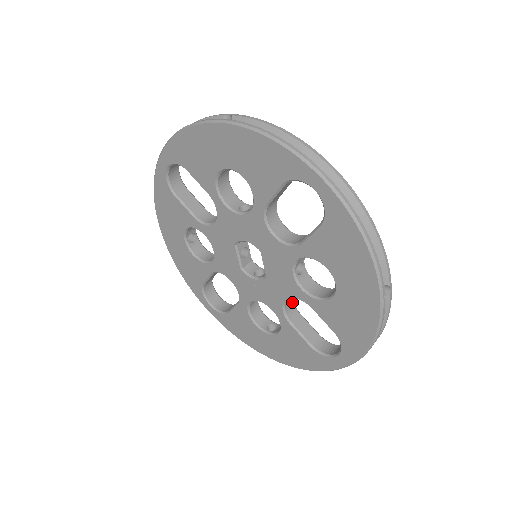
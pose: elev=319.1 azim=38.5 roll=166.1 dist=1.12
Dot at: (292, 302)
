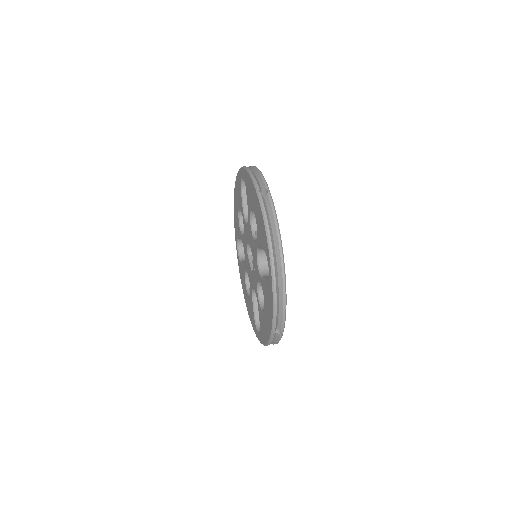
Dot at: occluded
